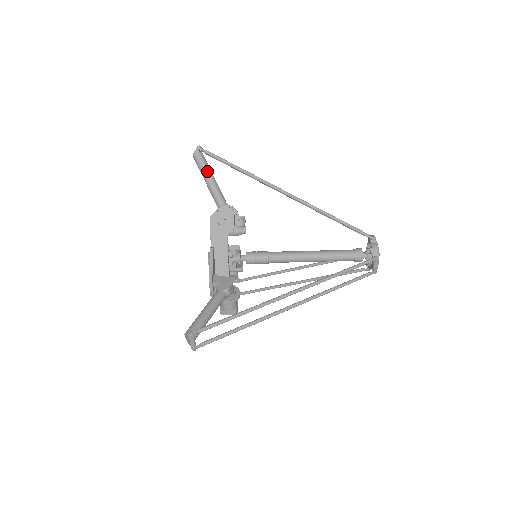
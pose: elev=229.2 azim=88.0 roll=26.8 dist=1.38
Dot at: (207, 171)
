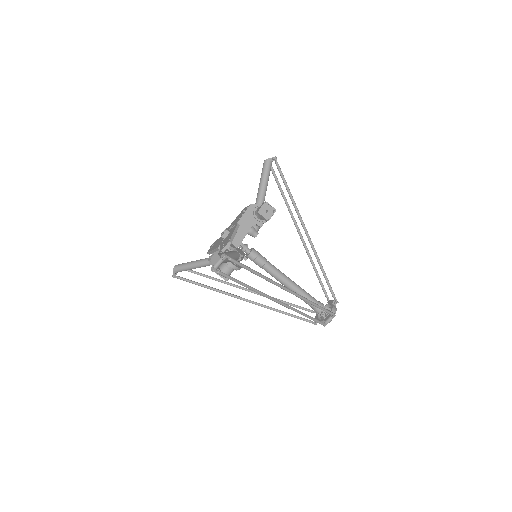
Dot at: (268, 176)
